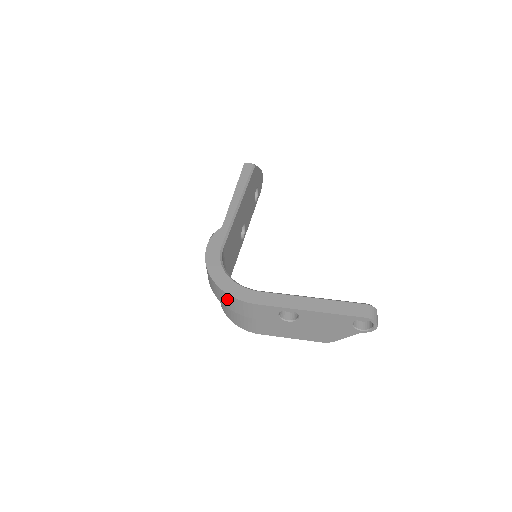
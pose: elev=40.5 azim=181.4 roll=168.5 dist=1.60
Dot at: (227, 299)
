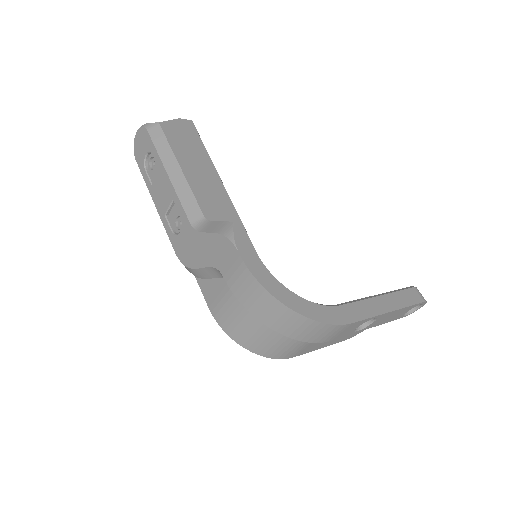
Dot at: (308, 328)
